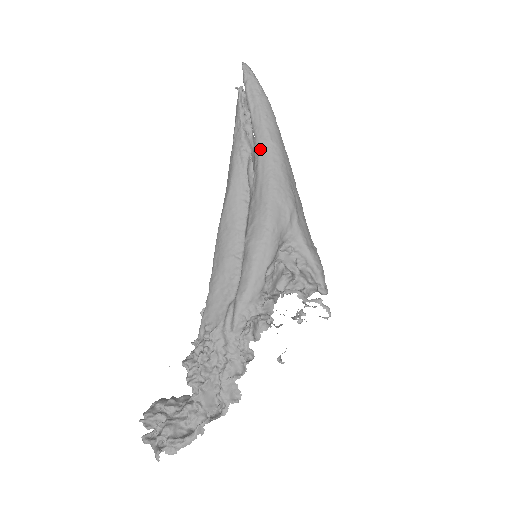
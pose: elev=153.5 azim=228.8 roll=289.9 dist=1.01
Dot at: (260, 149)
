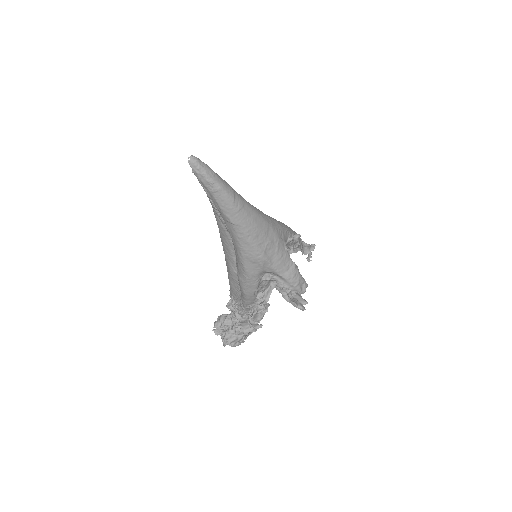
Dot at: (227, 226)
